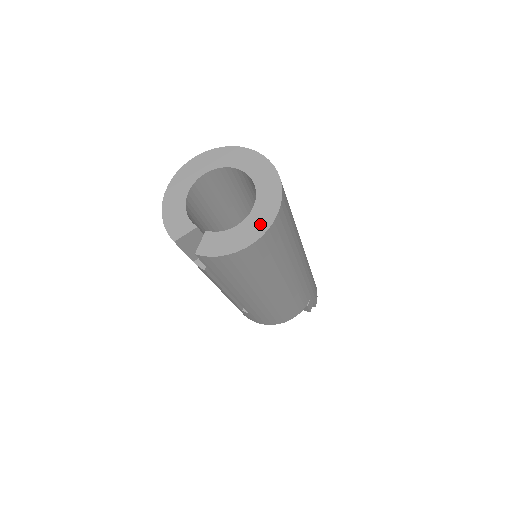
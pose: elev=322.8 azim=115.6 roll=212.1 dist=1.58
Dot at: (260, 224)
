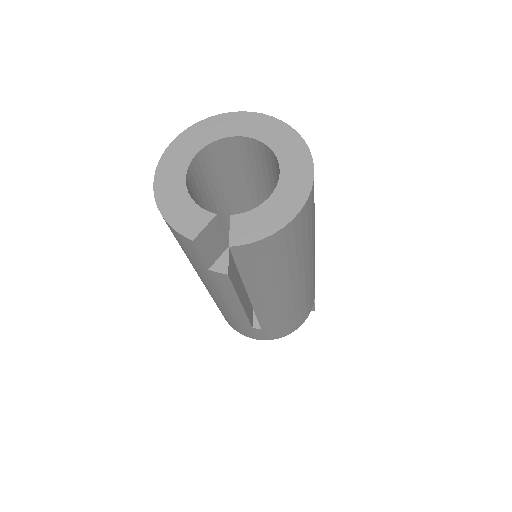
Dot at: (298, 187)
